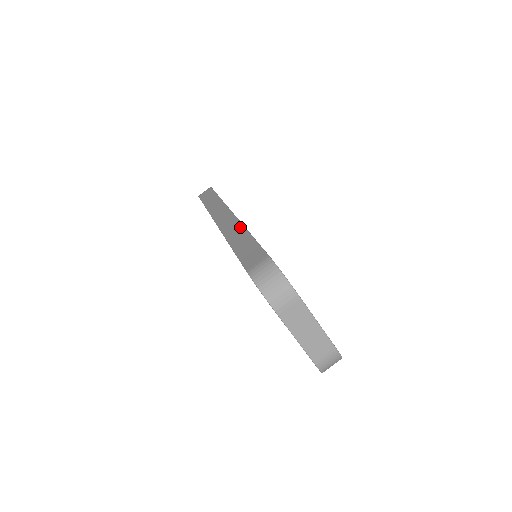
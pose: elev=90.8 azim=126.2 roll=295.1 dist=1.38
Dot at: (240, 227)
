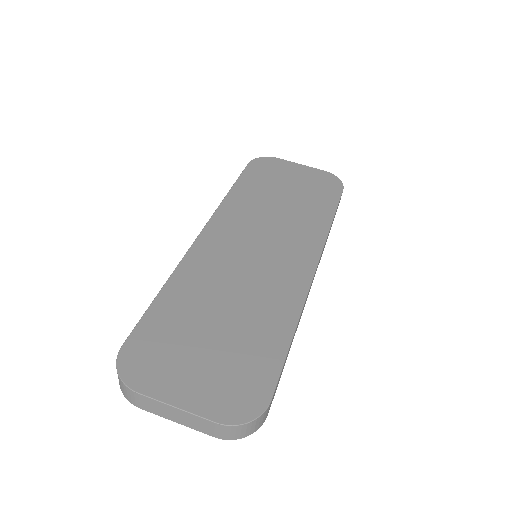
Dot at: (174, 271)
